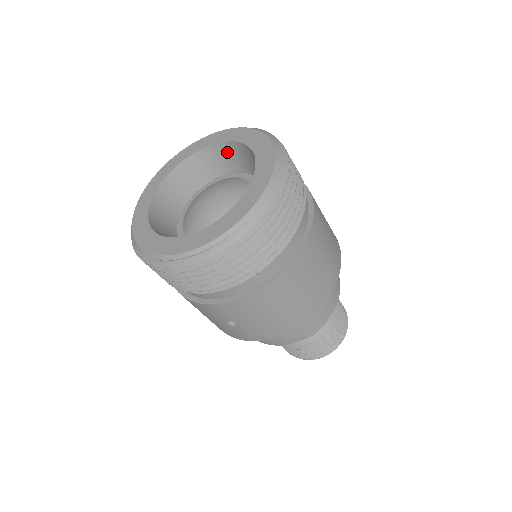
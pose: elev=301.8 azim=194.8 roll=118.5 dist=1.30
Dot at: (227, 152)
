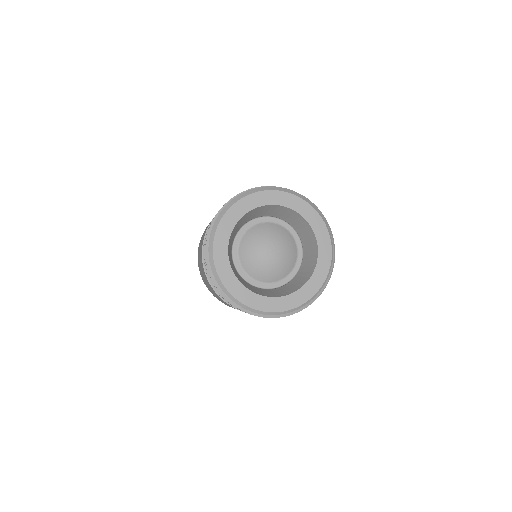
Dot at: (245, 217)
